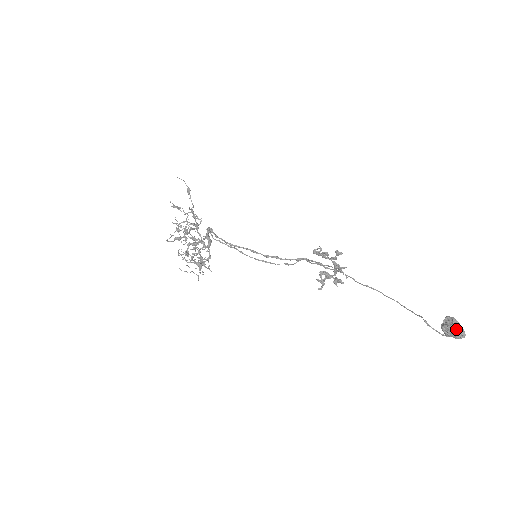
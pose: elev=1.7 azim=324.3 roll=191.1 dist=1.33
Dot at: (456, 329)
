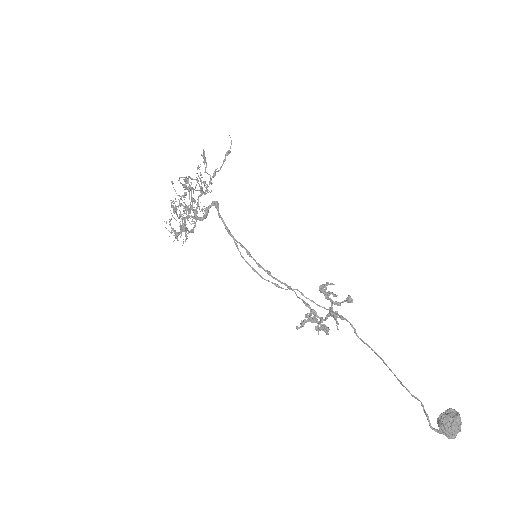
Dot at: (458, 424)
